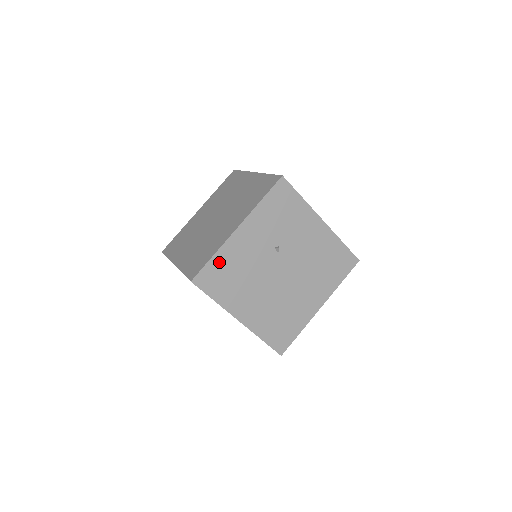
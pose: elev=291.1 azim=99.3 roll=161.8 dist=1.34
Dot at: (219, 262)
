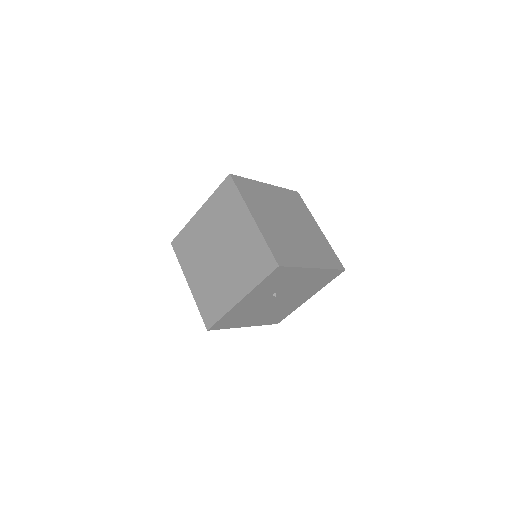
Dot at: (228, 317)
